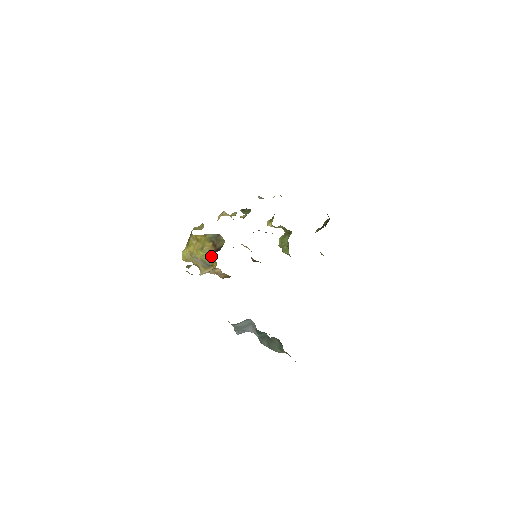
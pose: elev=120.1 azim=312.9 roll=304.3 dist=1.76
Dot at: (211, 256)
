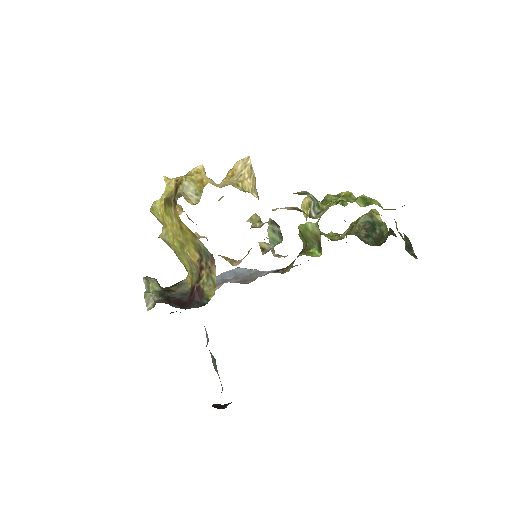
Dot at: (190, 269)
